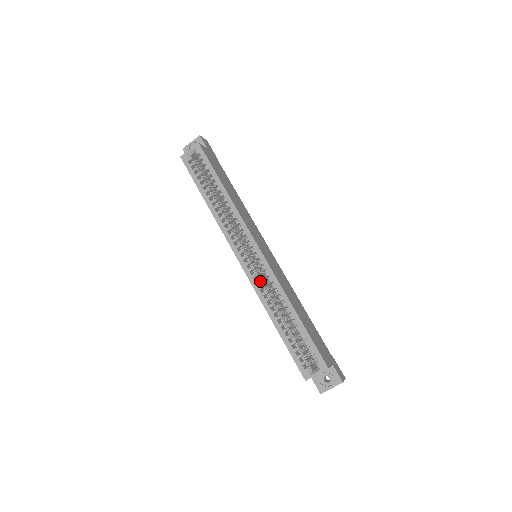
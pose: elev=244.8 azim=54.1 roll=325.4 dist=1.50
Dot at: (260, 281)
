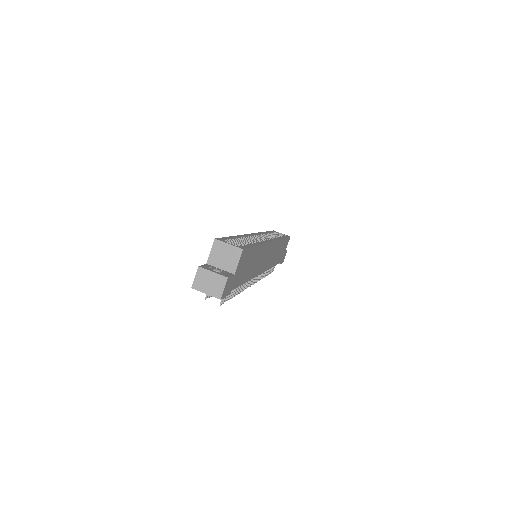
Dot at: (252, 240)
